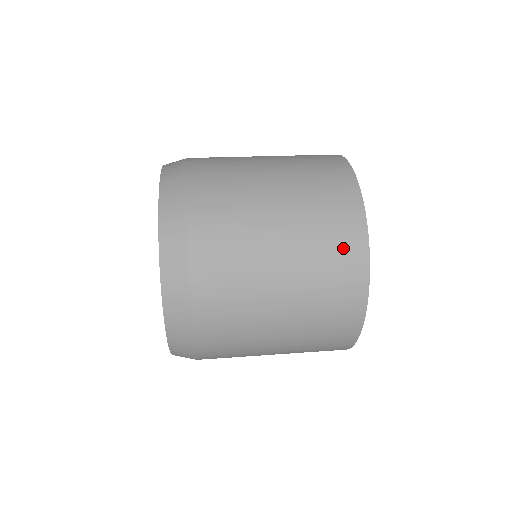
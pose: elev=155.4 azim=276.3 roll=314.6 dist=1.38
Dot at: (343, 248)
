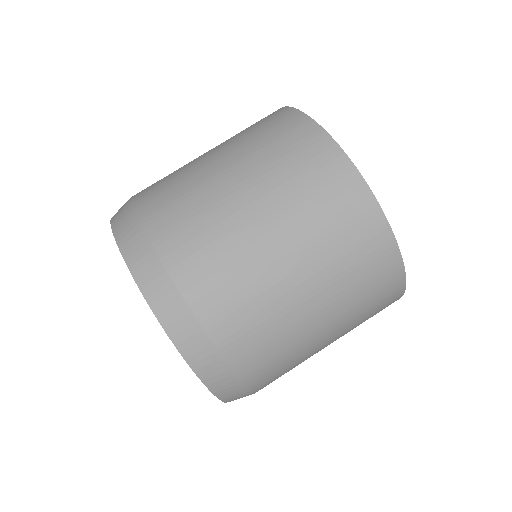
Dot at: (372, 260)
